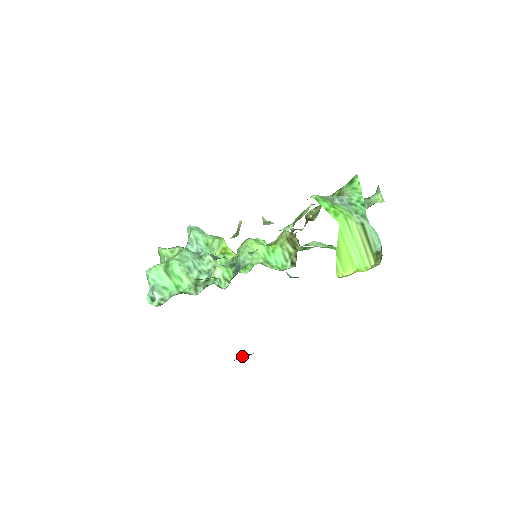
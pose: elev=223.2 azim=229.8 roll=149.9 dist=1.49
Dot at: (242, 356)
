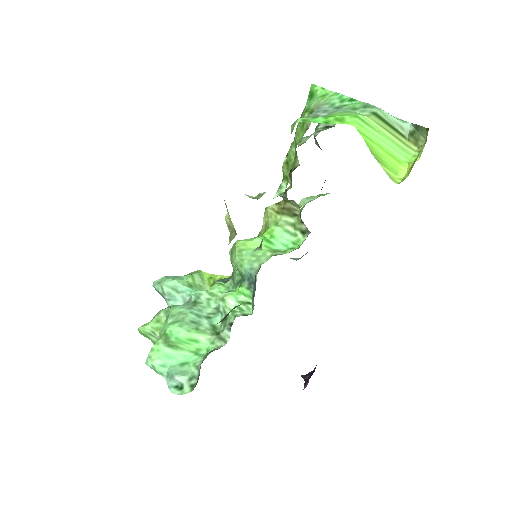
Dot at: (306, 379)
